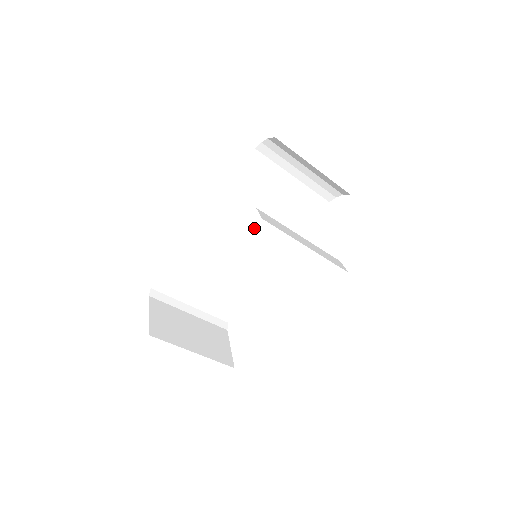
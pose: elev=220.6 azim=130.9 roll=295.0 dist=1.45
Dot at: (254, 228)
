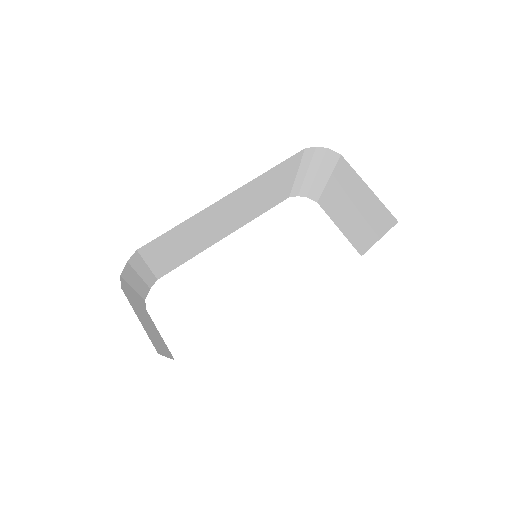
Dot at: (236, 213)
